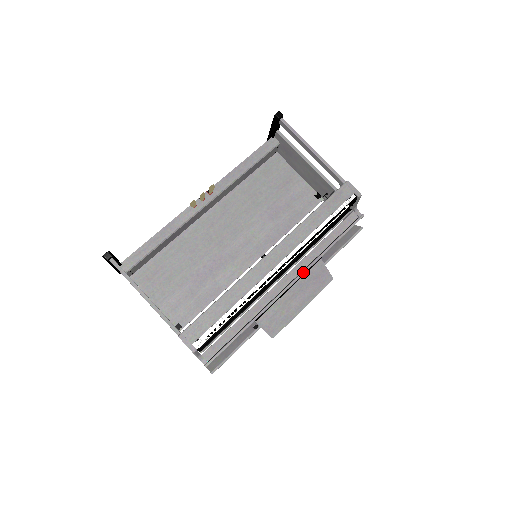
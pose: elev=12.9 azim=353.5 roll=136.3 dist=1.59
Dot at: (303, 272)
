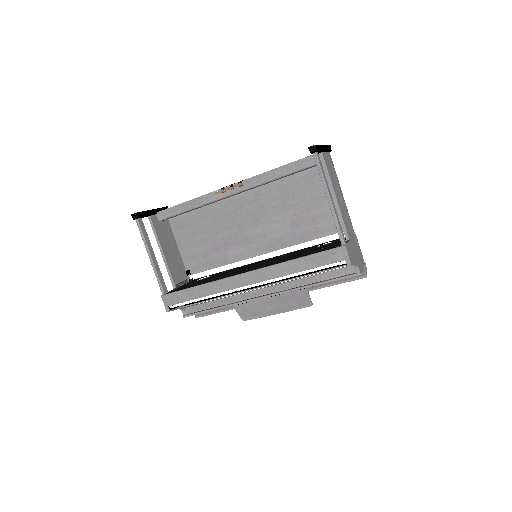
Dot at: (280, 293)
